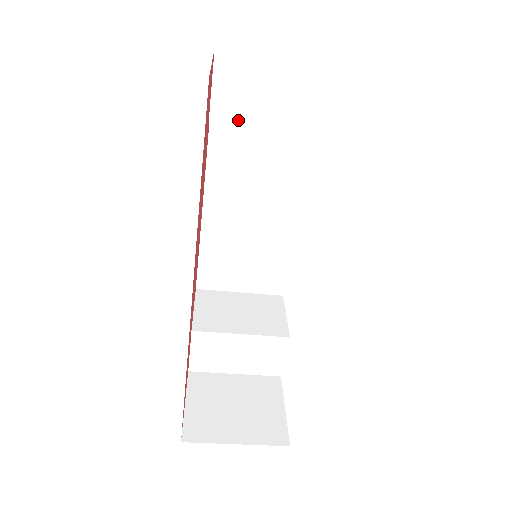
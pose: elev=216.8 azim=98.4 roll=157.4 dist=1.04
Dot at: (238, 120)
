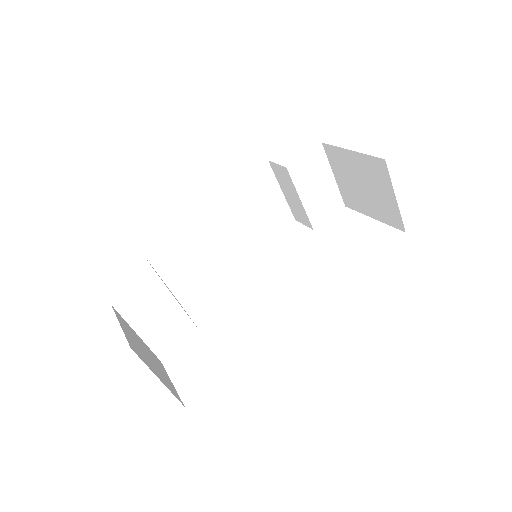
Dot at: (297, 180)
